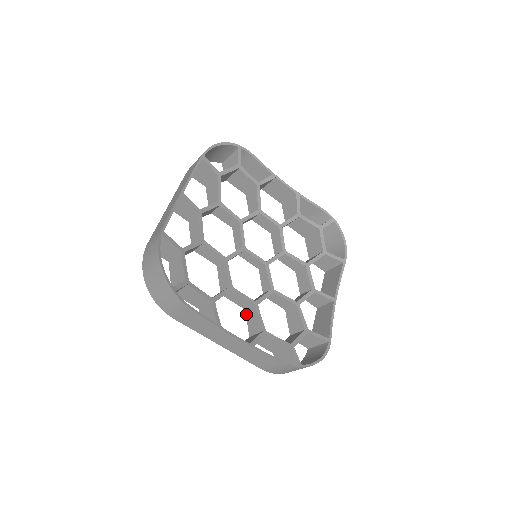
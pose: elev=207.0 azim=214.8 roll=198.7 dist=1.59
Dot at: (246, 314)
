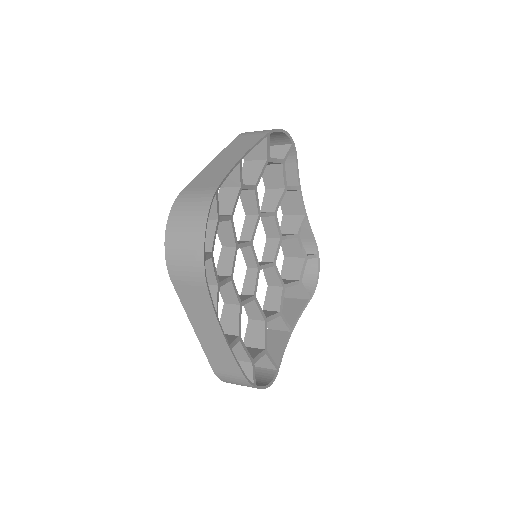
Dot at: (224, 308)
